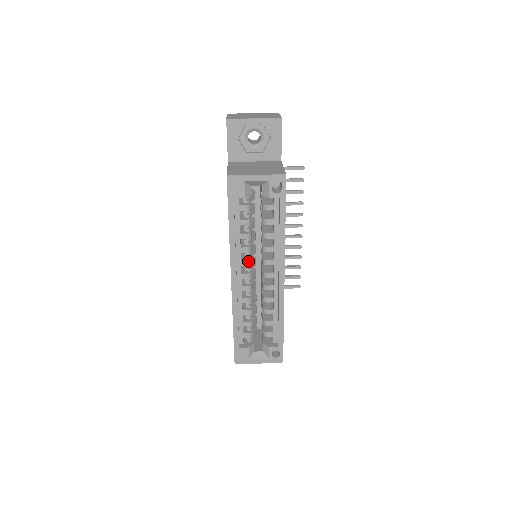
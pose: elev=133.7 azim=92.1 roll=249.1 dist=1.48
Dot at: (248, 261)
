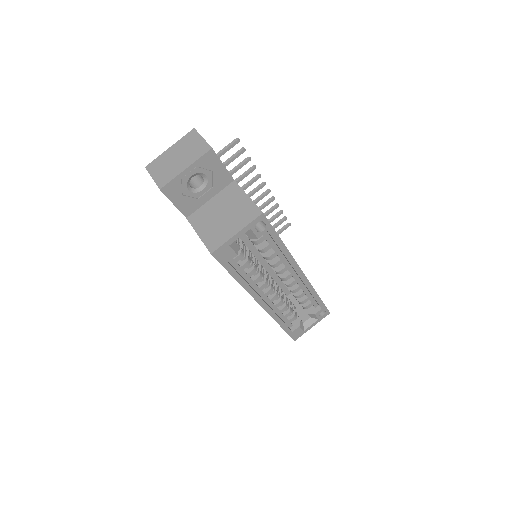
Dot at: (265, 283)
